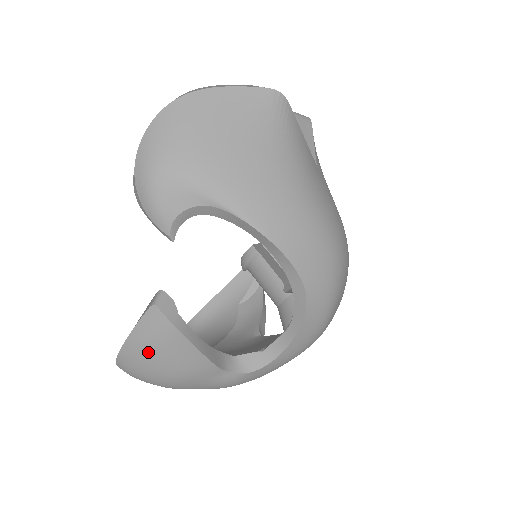
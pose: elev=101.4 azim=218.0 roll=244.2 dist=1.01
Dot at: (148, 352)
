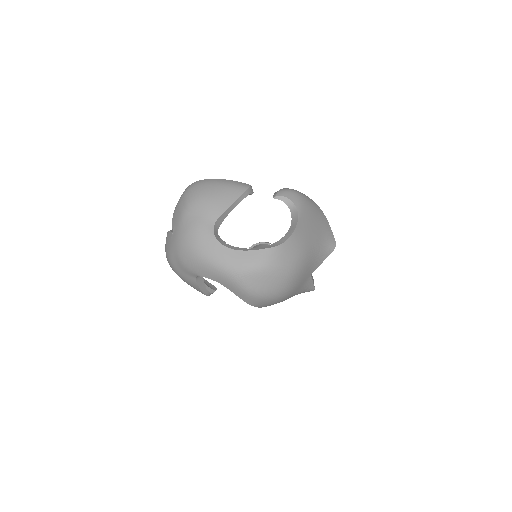
Dot at: (223, 185)
